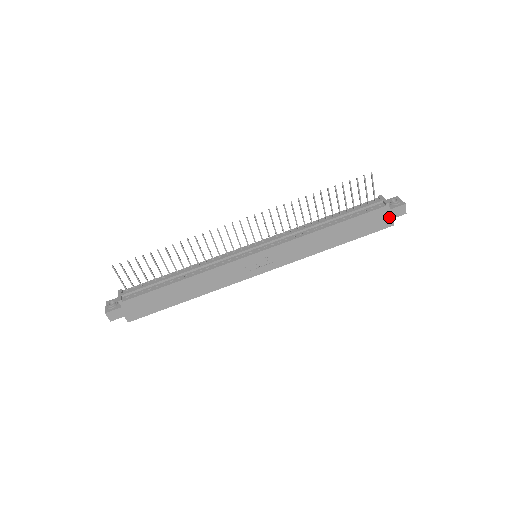
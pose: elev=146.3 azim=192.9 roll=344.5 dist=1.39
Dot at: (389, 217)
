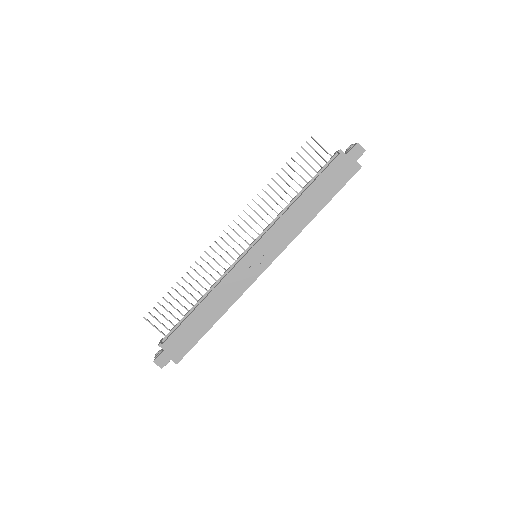
Dot at: (351, 162)
